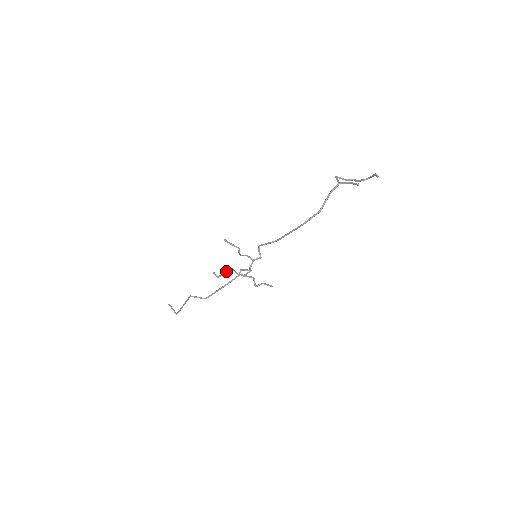
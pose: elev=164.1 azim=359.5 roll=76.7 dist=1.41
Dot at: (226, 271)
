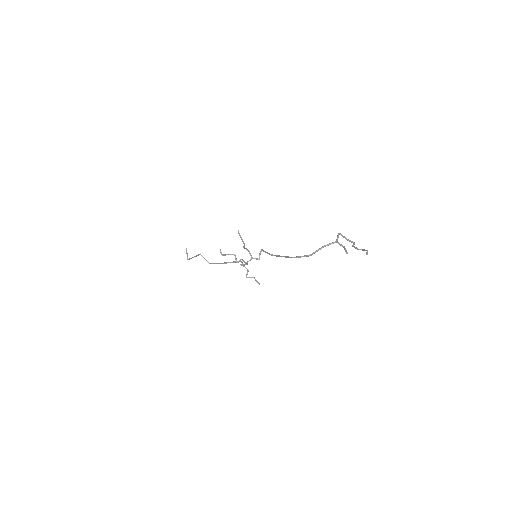
Dot at: (230, 254)
